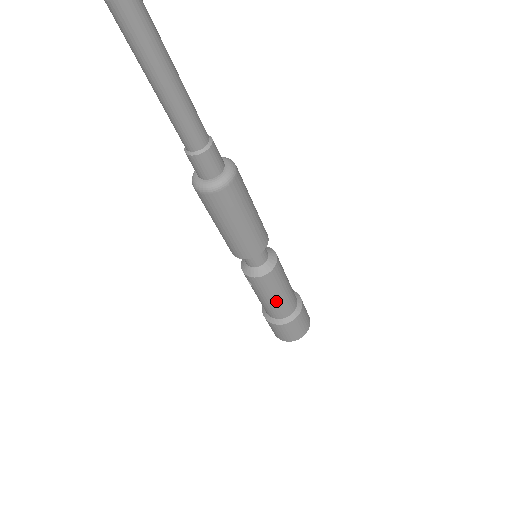
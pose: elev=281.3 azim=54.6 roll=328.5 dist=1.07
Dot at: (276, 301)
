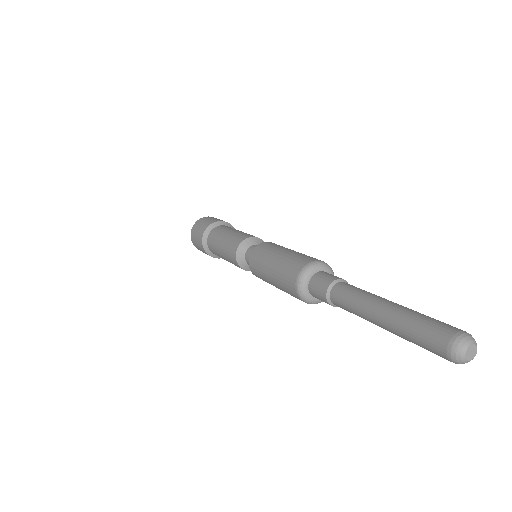
Dot at: occluded
